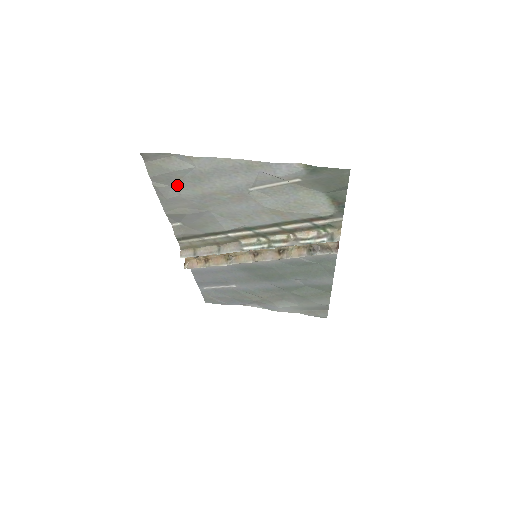
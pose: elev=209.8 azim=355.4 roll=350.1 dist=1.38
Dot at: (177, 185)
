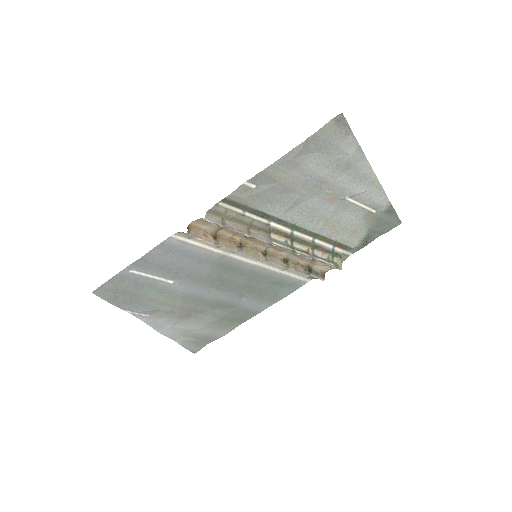
Dot at: (317, 156)
